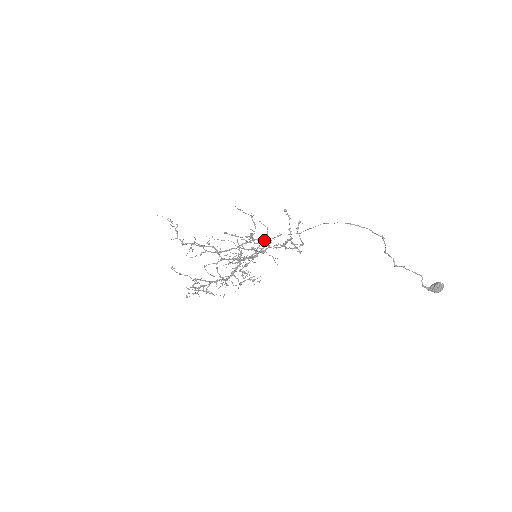
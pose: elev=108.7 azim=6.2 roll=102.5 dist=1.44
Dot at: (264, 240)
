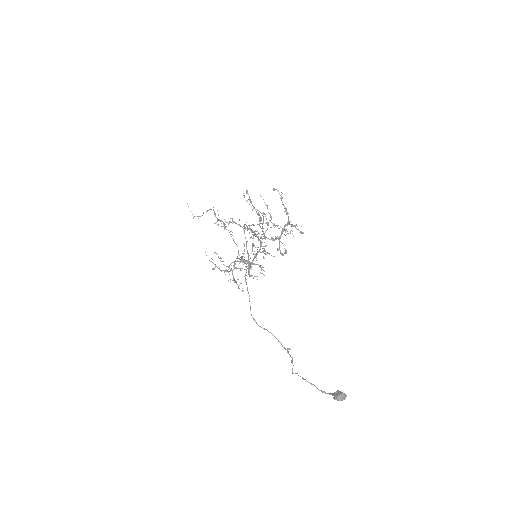
Dot at: occluded
